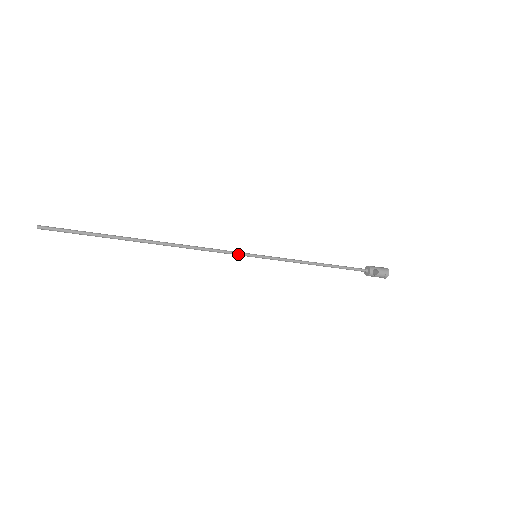
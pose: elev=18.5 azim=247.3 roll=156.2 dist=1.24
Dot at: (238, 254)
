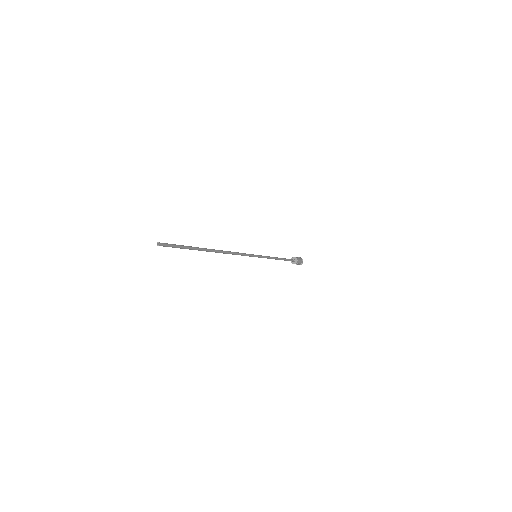
Dot at: (249, 256)
